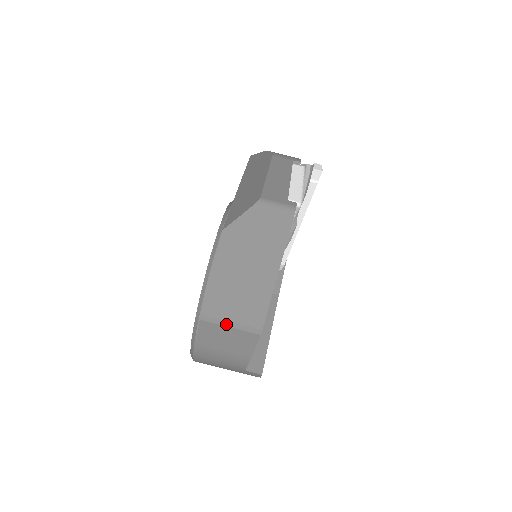
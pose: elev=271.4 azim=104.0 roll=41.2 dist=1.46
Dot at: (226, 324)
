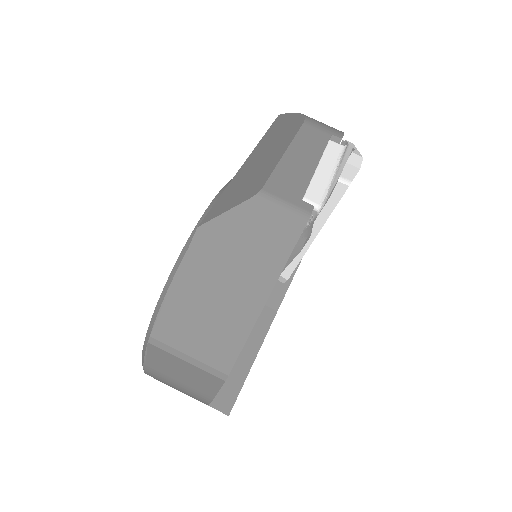
Dot at: (181, 356)
